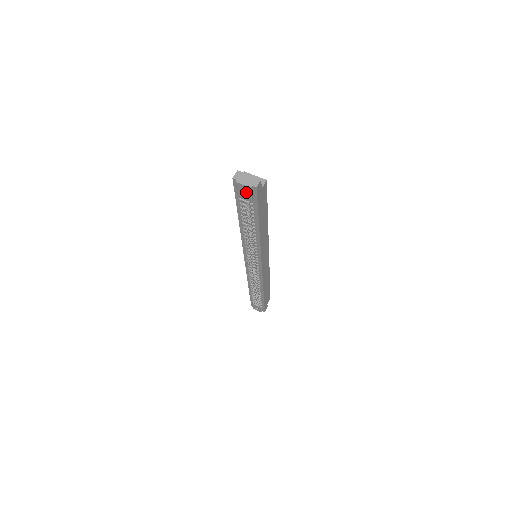
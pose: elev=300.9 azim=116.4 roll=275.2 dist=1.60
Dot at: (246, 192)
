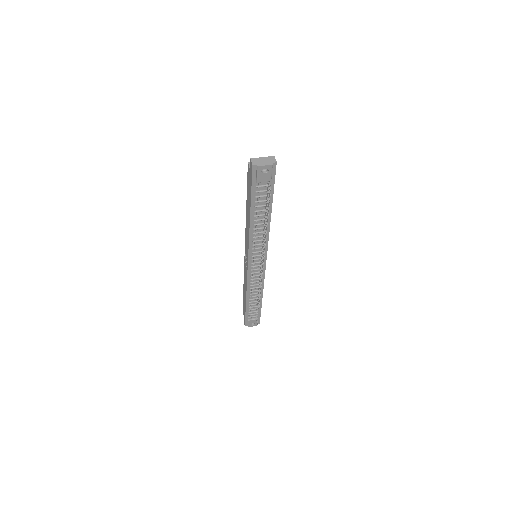
Dot at: (267, 173)
